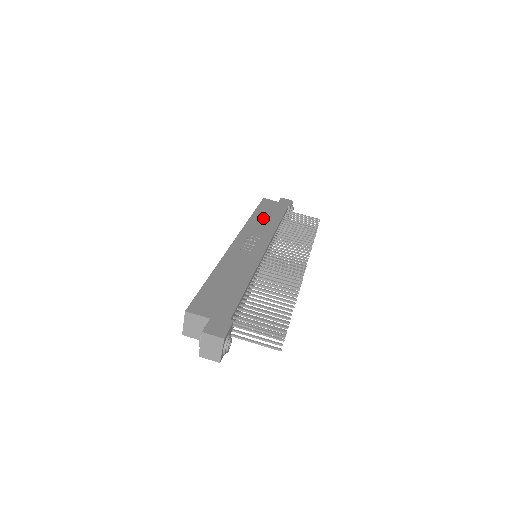
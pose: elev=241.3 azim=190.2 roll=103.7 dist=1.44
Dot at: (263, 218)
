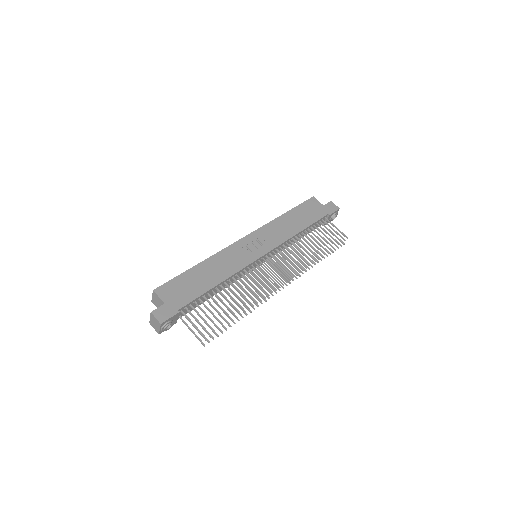
Dot at: (291, 221)
